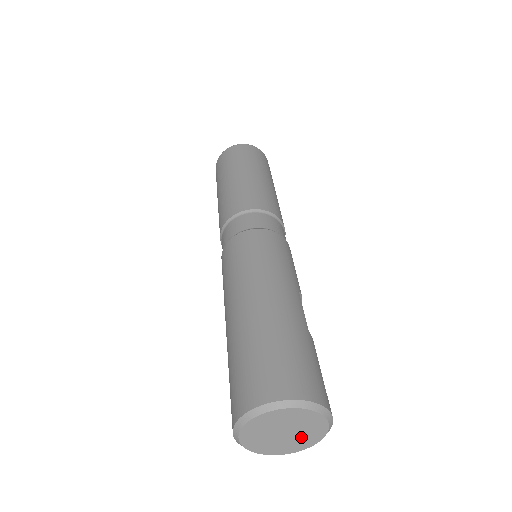
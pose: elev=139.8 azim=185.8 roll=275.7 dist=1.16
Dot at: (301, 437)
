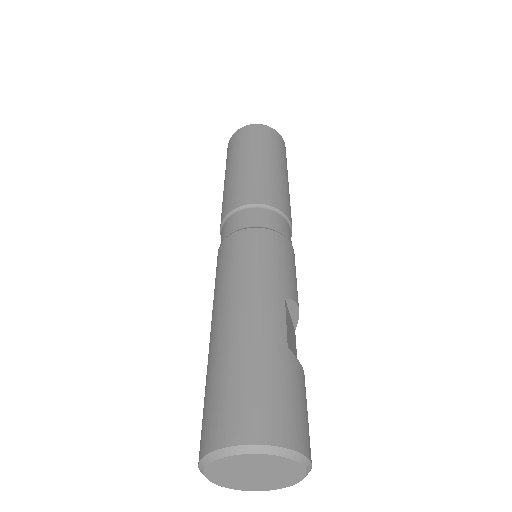
Dot at: (278, 476)
